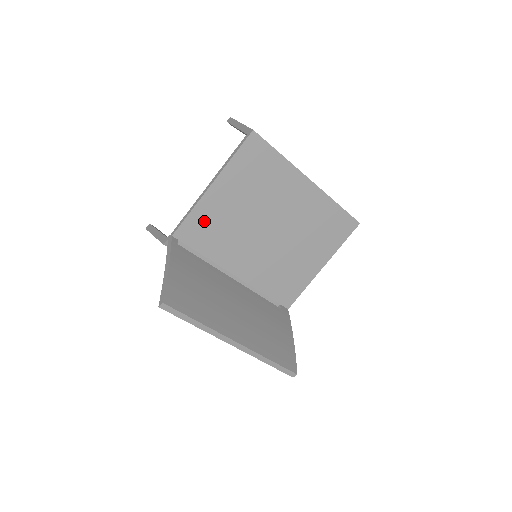
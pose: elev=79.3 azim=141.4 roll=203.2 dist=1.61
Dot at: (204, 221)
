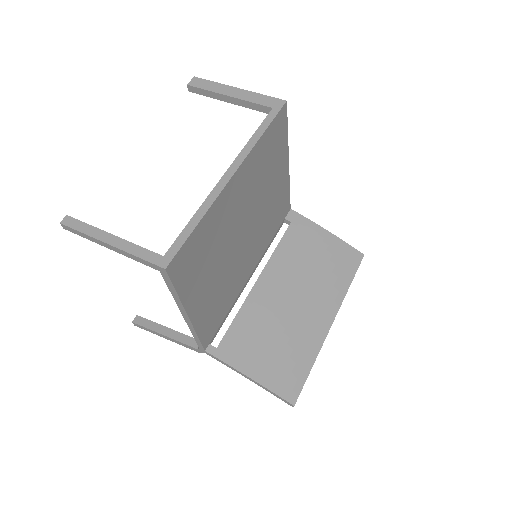
Dot at: (209, 318)
